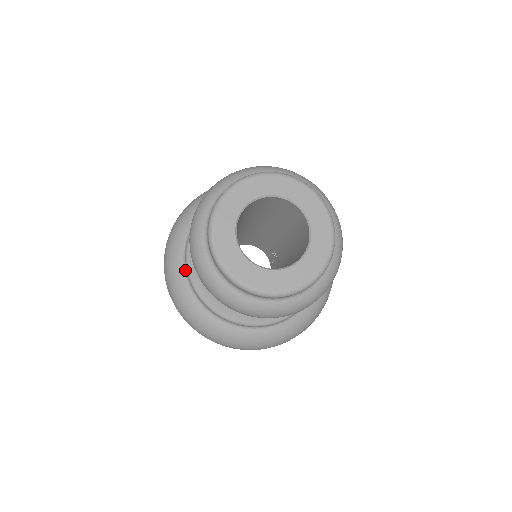
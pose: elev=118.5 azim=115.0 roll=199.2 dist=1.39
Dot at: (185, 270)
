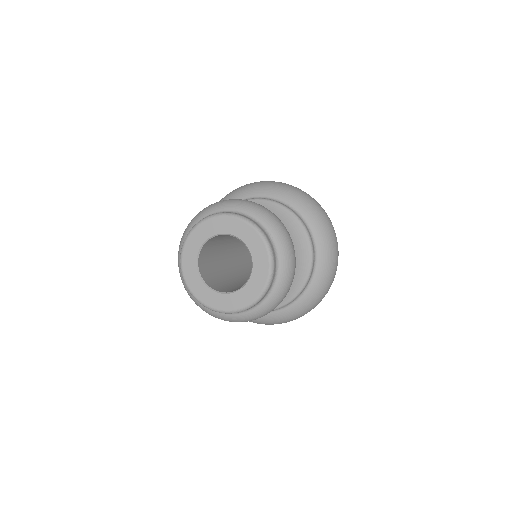
Dot at: occluded
